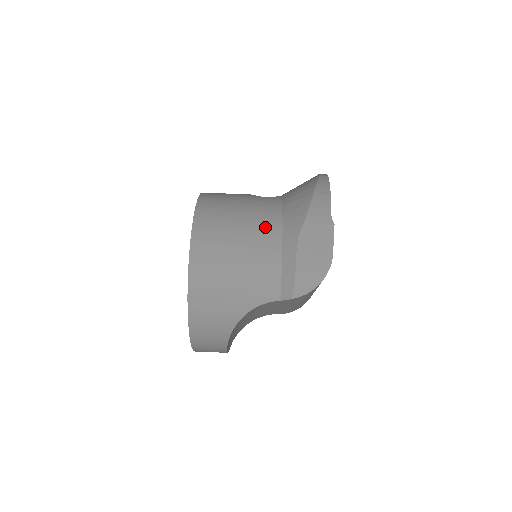
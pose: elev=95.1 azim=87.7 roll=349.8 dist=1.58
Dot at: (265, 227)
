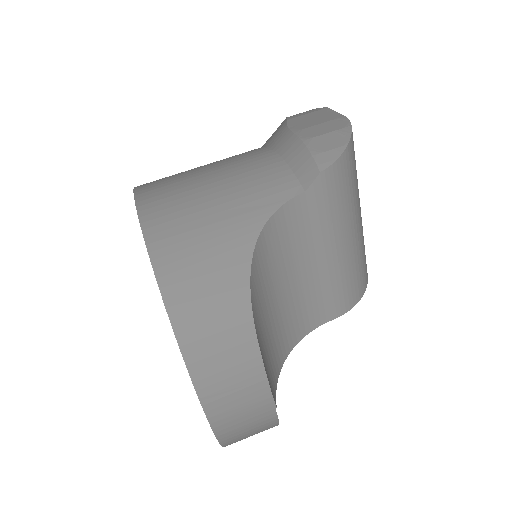
Dot at: (239, 154)
